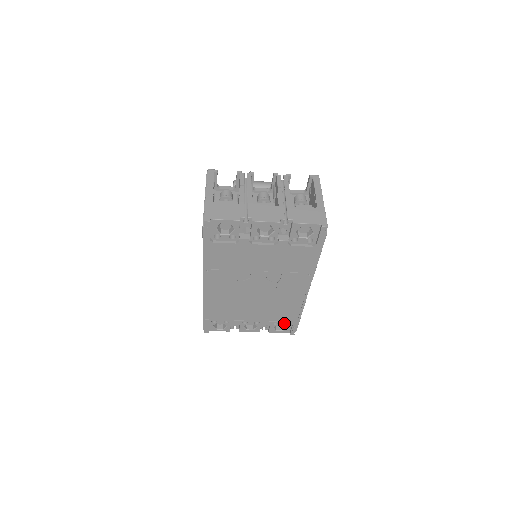
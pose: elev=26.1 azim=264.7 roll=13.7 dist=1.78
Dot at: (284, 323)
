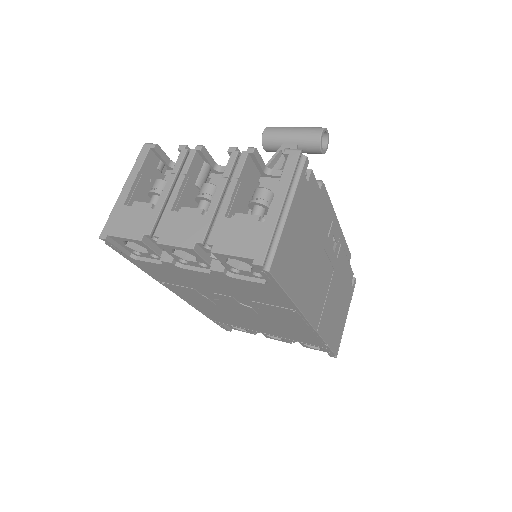
Dot at: occluded
